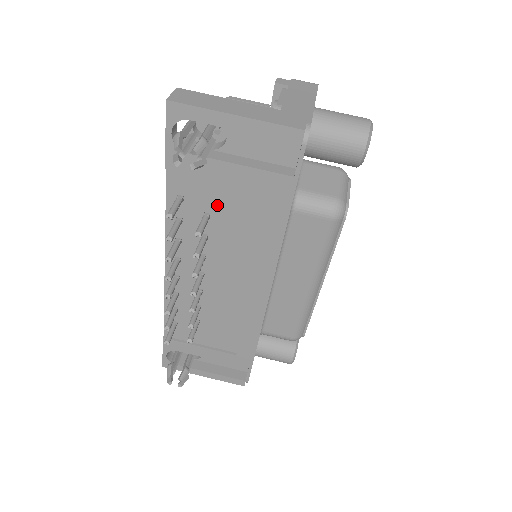
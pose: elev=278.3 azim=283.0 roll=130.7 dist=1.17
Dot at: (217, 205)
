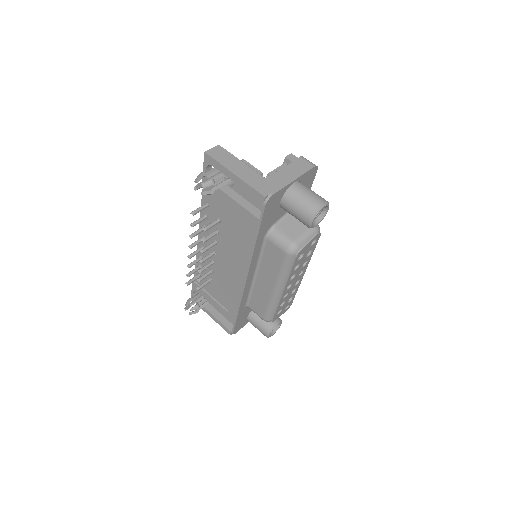
Dot at: (224, 217)
